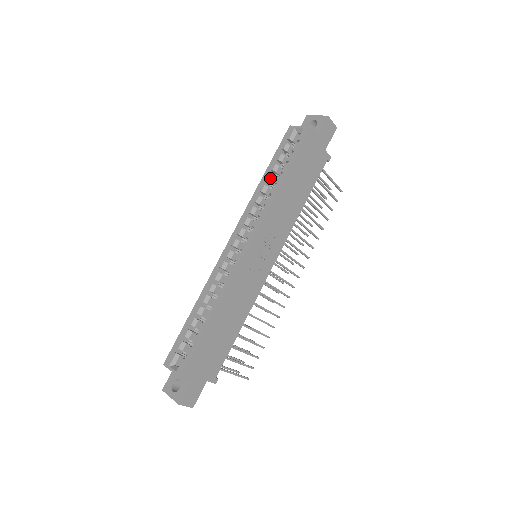
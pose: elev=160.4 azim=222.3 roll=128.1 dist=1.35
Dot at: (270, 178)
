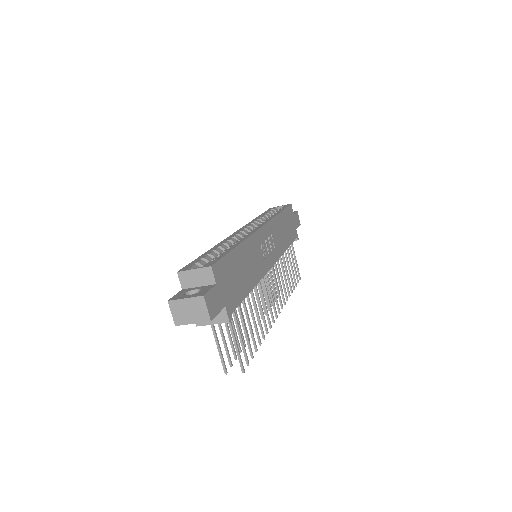
Dot at: (265, 217)
